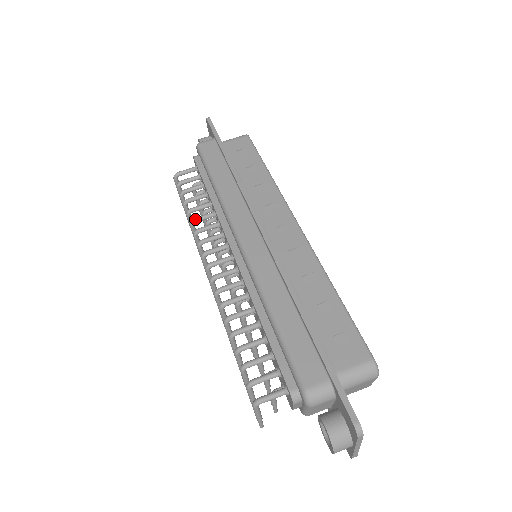
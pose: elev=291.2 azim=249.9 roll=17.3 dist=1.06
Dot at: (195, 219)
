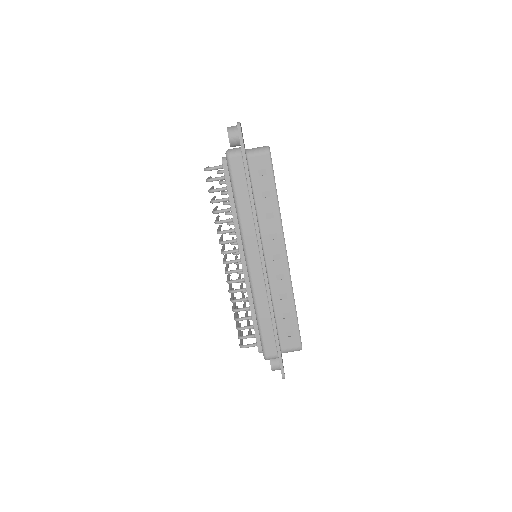
Dot at: (219, 223)
